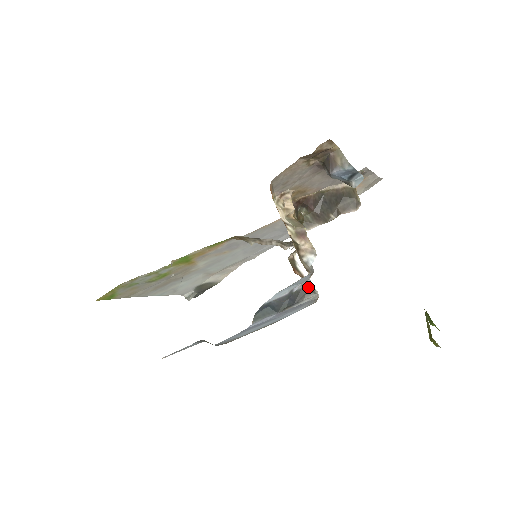
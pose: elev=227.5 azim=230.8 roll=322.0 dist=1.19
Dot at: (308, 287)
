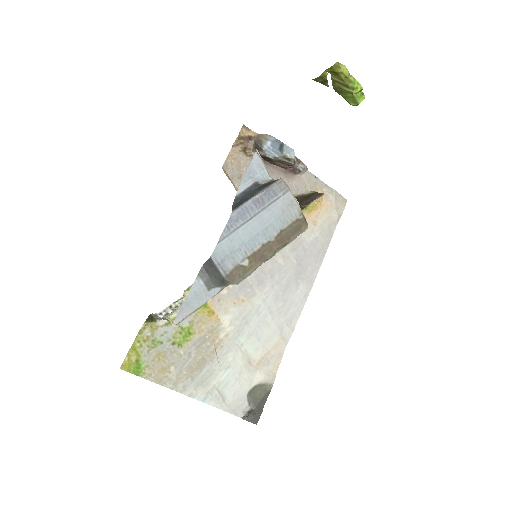
Dot at: (273, 181)
